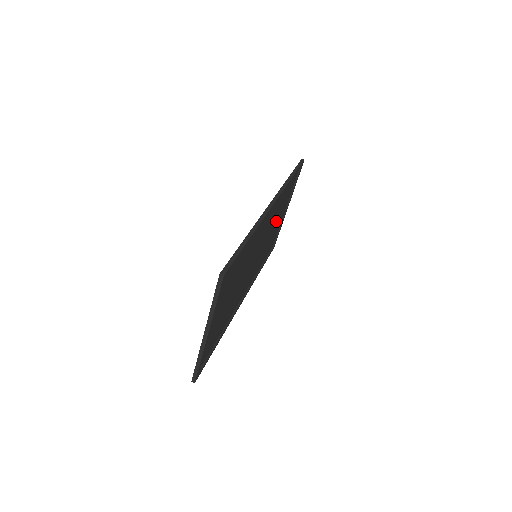
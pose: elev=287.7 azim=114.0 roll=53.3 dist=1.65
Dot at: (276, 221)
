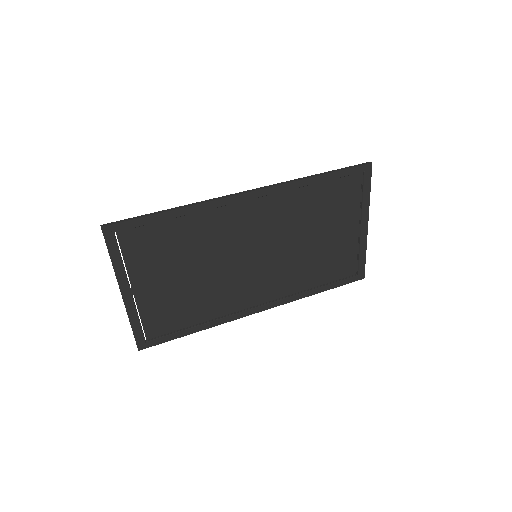
Dot at: (319, 231)
